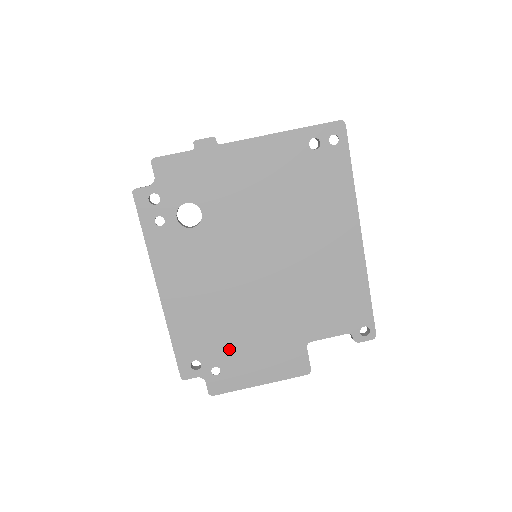
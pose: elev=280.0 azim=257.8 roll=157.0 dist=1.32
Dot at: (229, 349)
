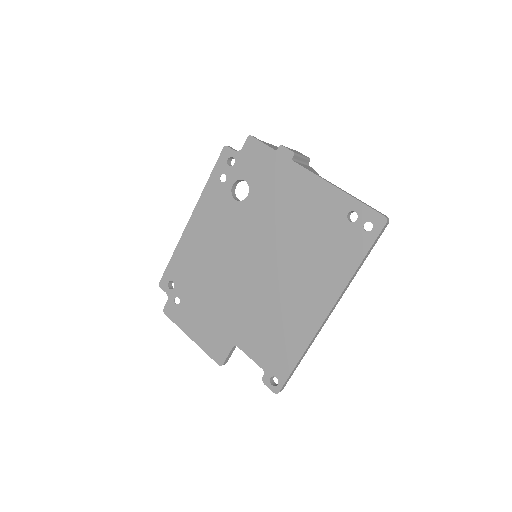
Dot at: (193, 296)
